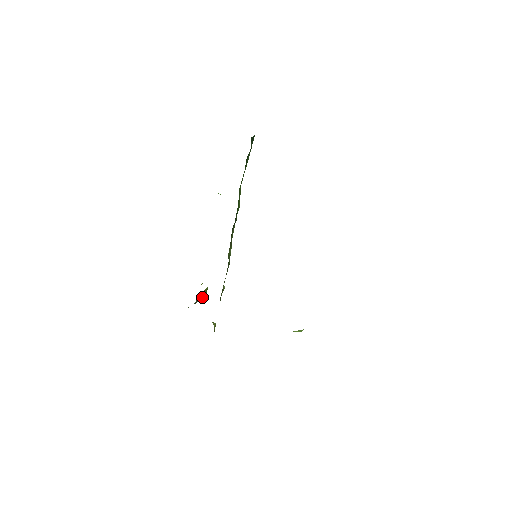
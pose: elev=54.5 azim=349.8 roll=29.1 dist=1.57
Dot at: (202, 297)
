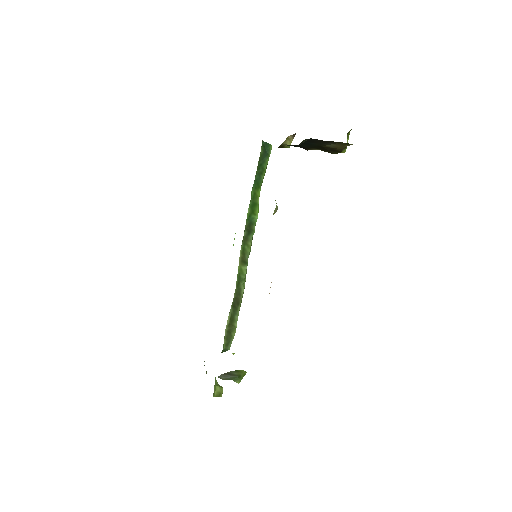
Dot at: (232, 376)
